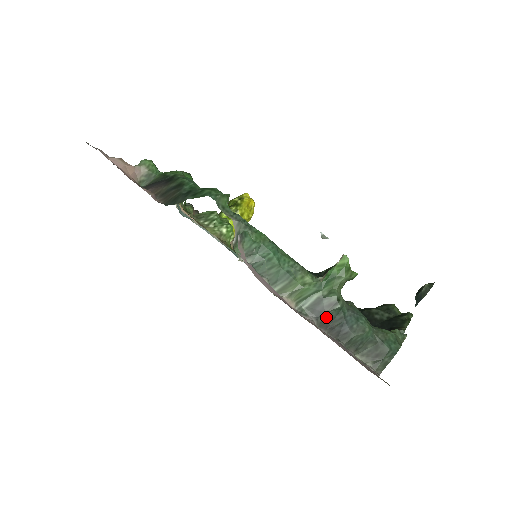
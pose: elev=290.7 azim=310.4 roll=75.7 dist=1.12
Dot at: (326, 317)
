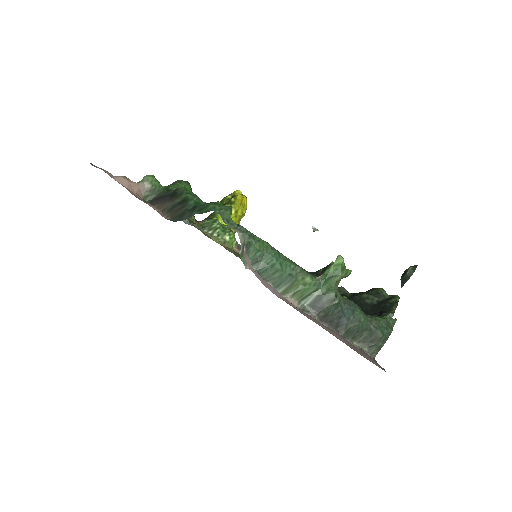
Dot at: (326, 312)
